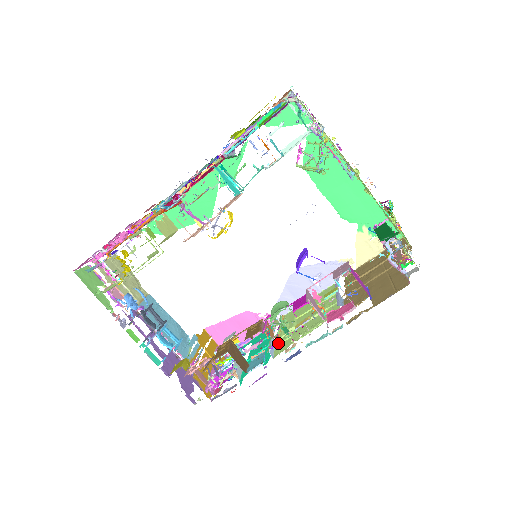
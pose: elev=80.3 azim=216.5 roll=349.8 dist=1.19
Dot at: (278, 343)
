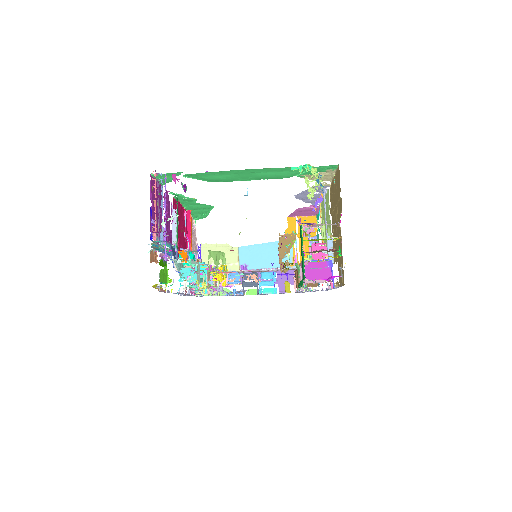
Dot at: occluded
